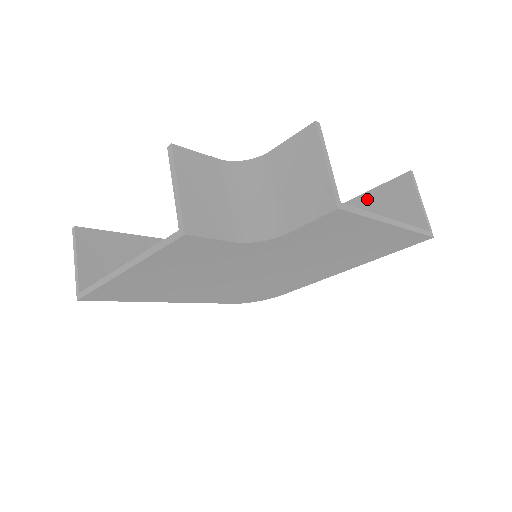
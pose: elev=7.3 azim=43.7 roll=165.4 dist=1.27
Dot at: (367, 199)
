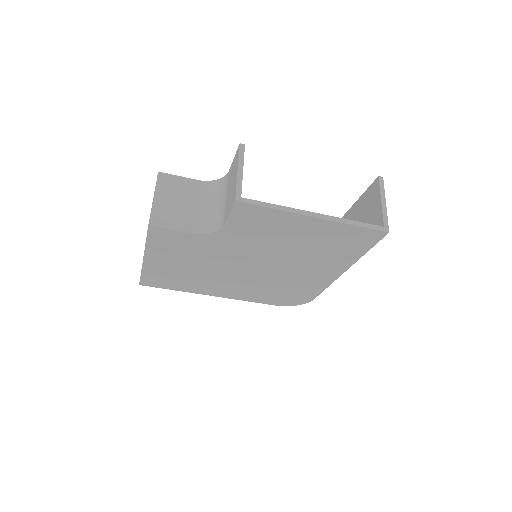
Dot at: (356, 207)
